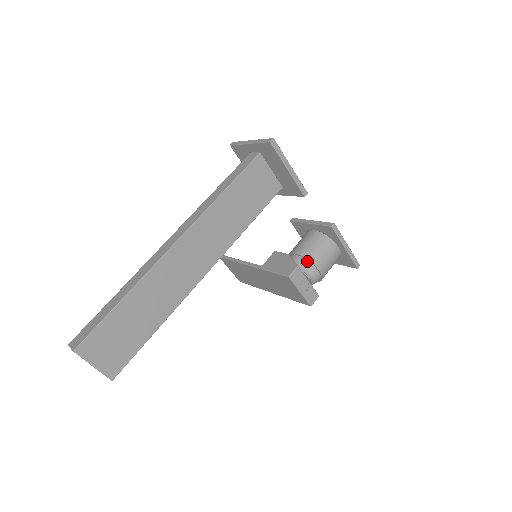
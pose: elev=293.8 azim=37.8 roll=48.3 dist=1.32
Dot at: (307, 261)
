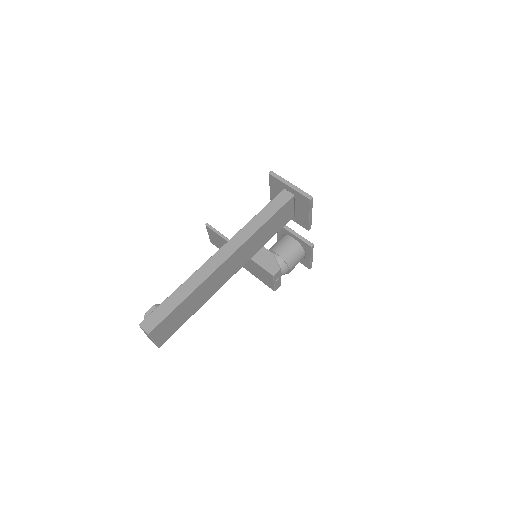
Dot at: (285, 263)
